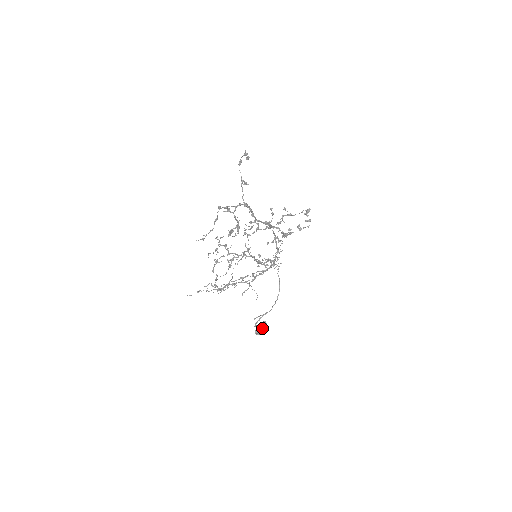
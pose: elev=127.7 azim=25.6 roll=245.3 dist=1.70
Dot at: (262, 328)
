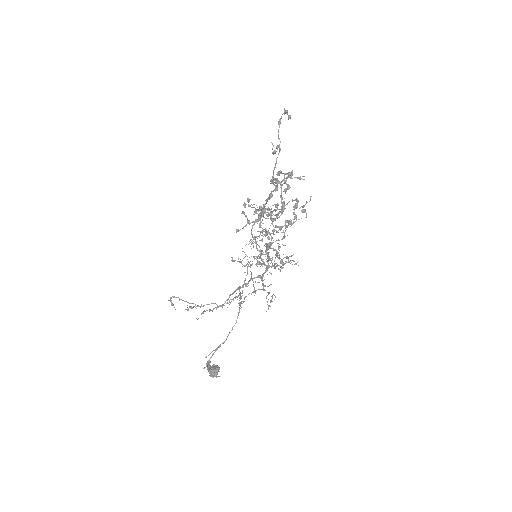
Dot at: (217, 367)
